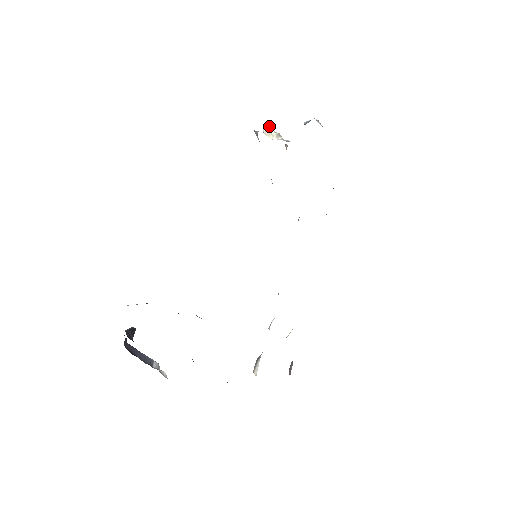
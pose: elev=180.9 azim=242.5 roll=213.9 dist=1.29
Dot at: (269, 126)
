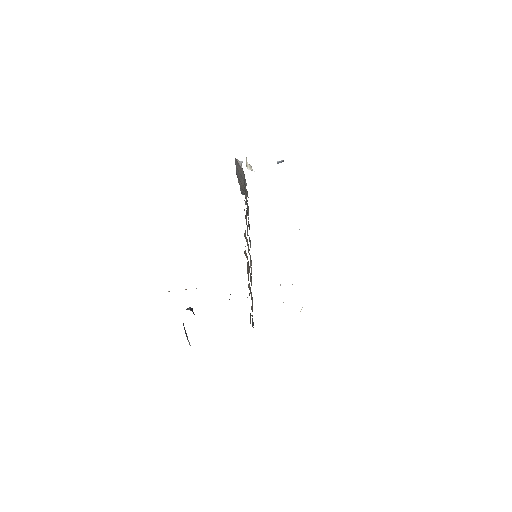
Dot at: (246, 159)
